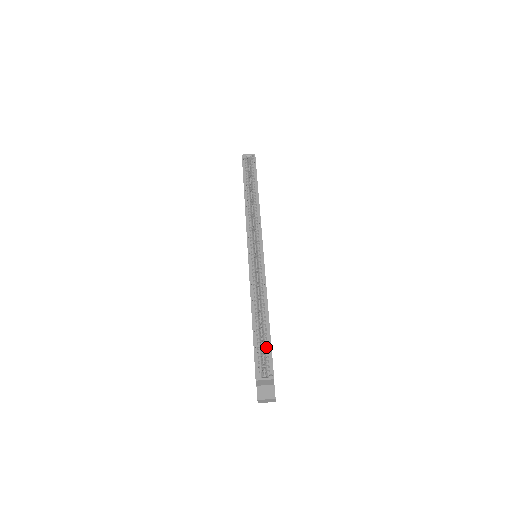
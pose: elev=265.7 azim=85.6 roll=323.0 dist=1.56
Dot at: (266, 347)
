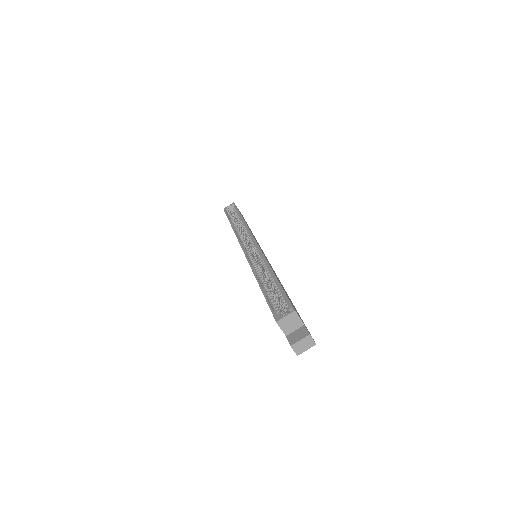
Dot at: (280, 296)
